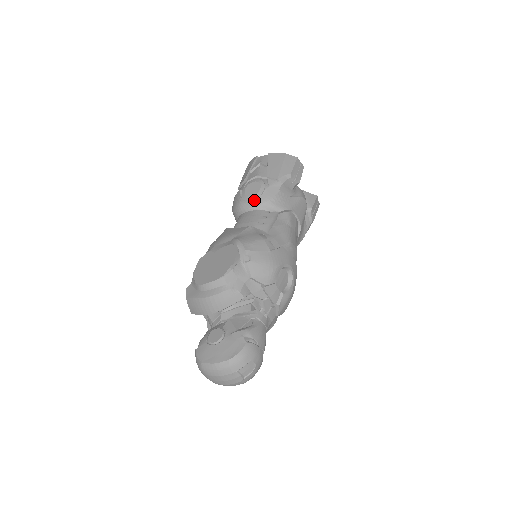
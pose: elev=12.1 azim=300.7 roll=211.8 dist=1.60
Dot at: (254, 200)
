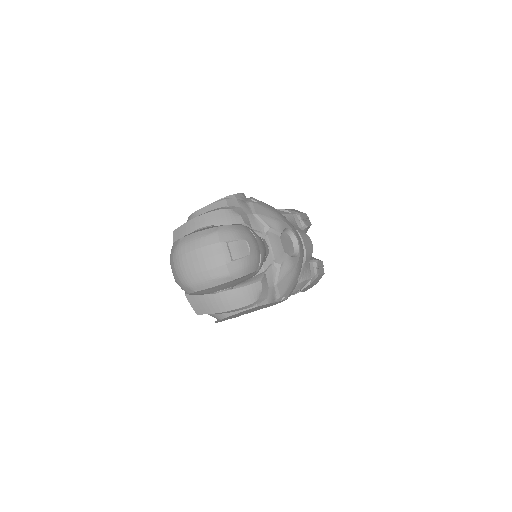
Dot at: occluded
